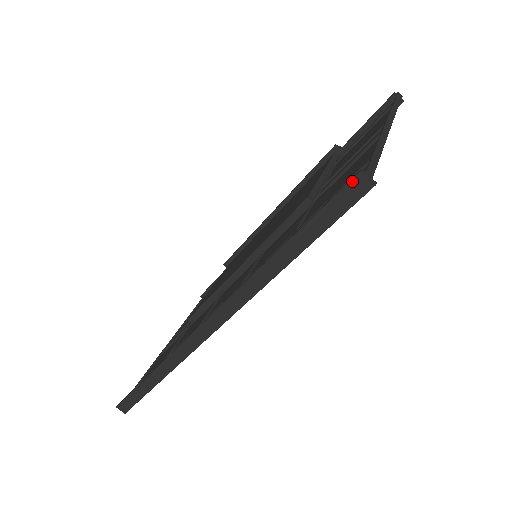
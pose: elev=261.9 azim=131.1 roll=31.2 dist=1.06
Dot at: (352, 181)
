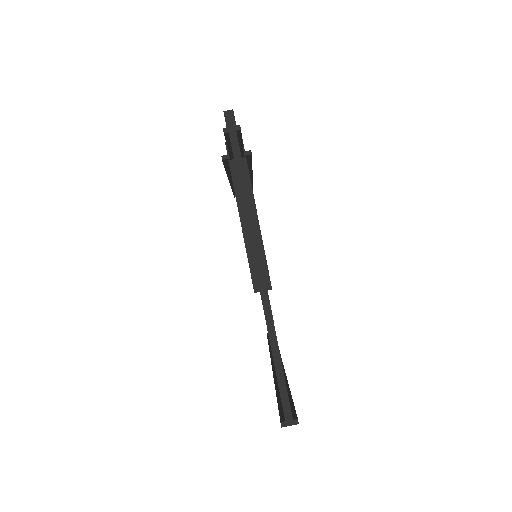
Dot at: (282, 423)
